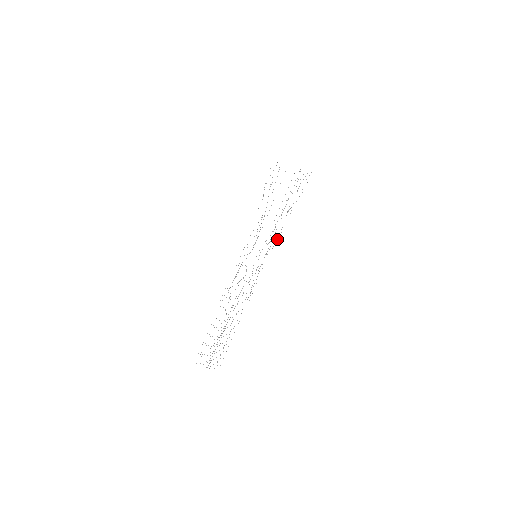
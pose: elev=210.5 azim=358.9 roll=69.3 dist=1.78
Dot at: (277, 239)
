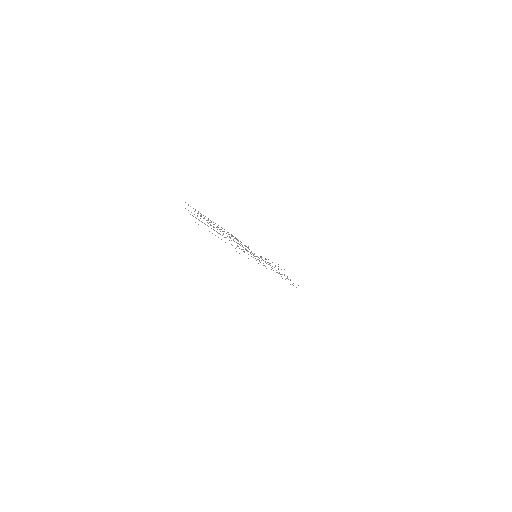
Dot at: occluded
